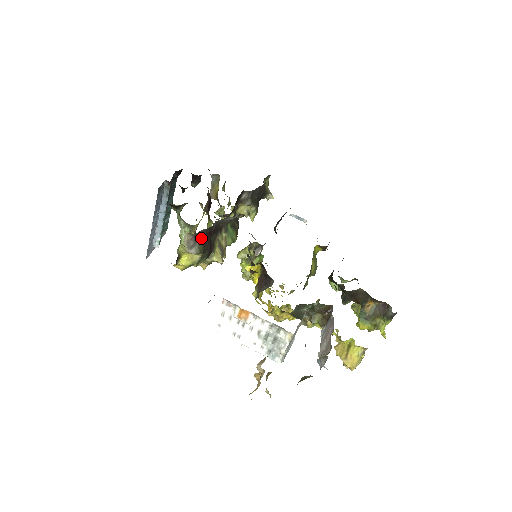
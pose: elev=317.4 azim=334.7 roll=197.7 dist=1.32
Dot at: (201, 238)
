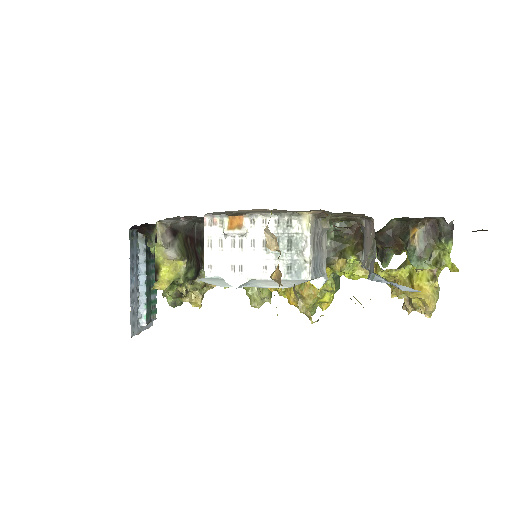
Dot at: (180, 239)
